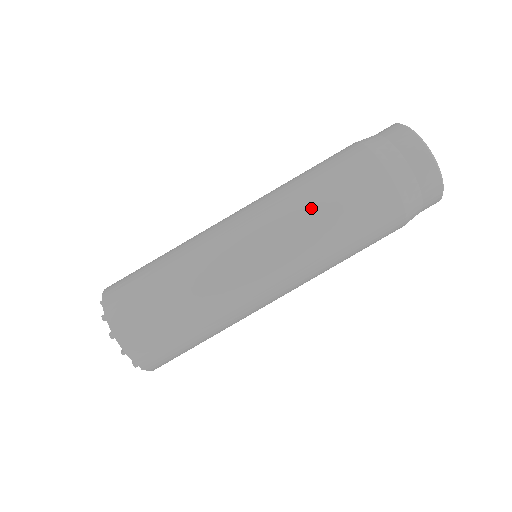
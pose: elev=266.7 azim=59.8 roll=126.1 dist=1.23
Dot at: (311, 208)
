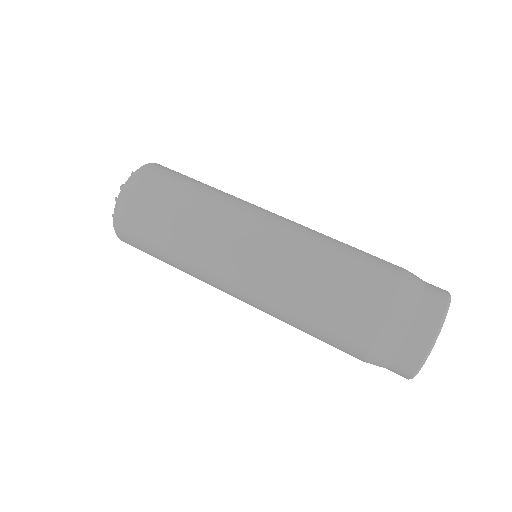
Dot at: (331, 239)
